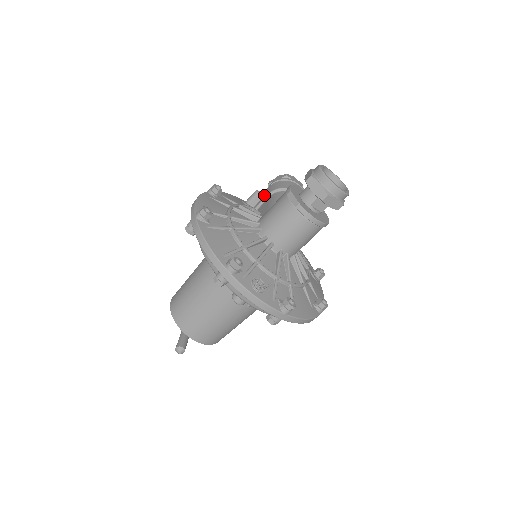
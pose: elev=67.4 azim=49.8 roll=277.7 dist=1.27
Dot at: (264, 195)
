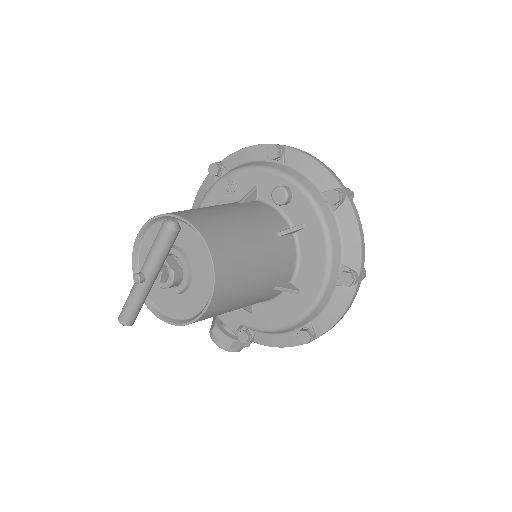
Dot at: occluded
